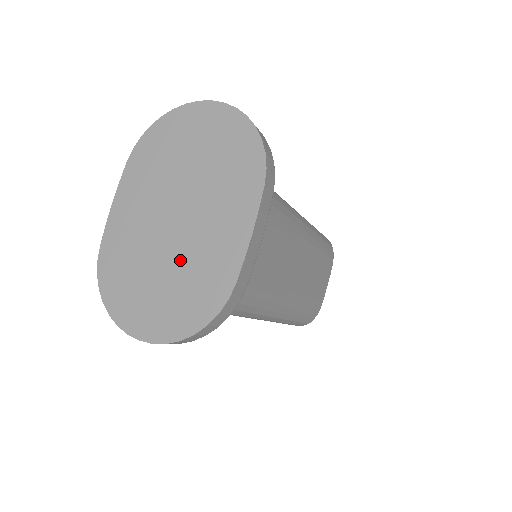
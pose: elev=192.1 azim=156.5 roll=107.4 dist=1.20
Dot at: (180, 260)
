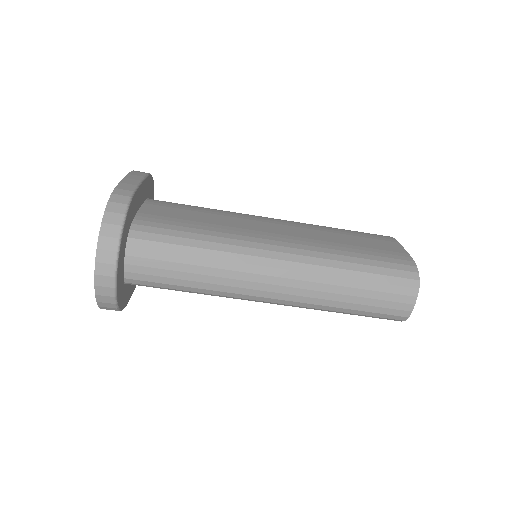
Dot at: occluded
